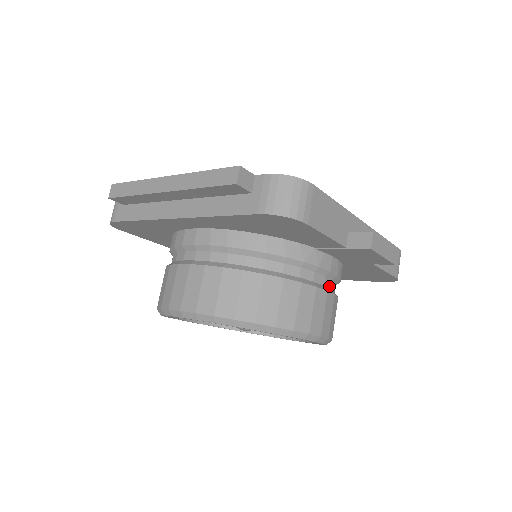
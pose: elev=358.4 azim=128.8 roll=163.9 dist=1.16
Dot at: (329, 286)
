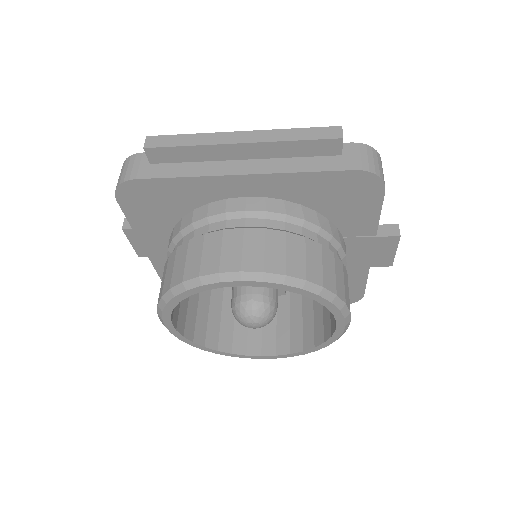
Dot at: occluded
